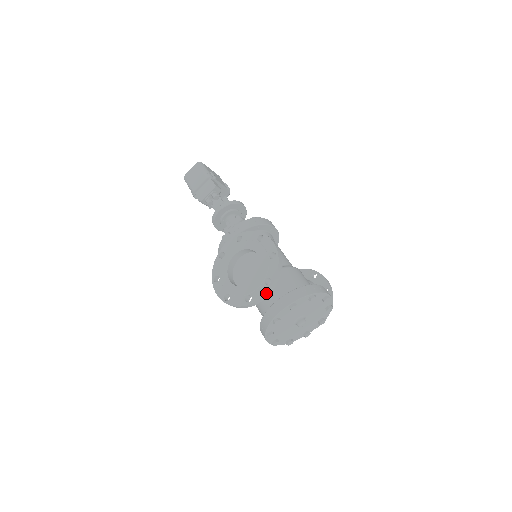
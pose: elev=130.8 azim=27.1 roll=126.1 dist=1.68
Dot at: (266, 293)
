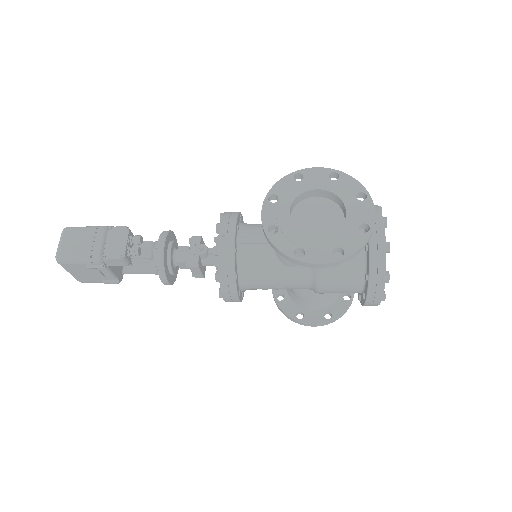
Dot at: (373, 207)
